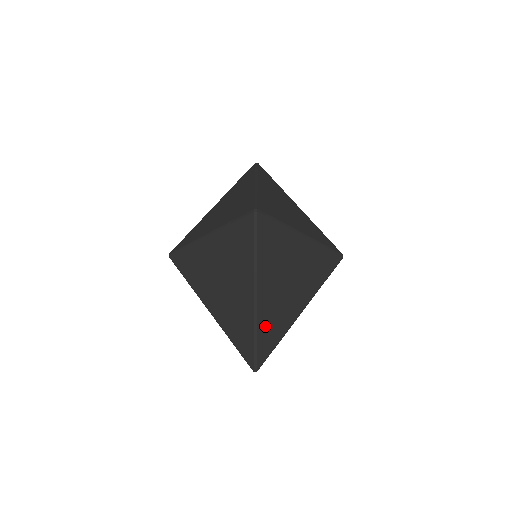
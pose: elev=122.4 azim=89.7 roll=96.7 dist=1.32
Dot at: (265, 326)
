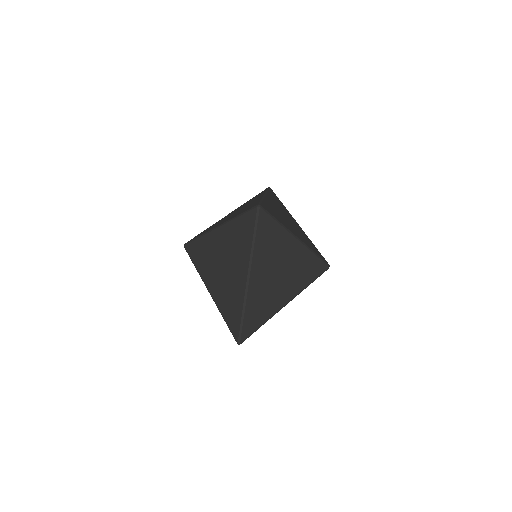
Dot at: (253, 305)
